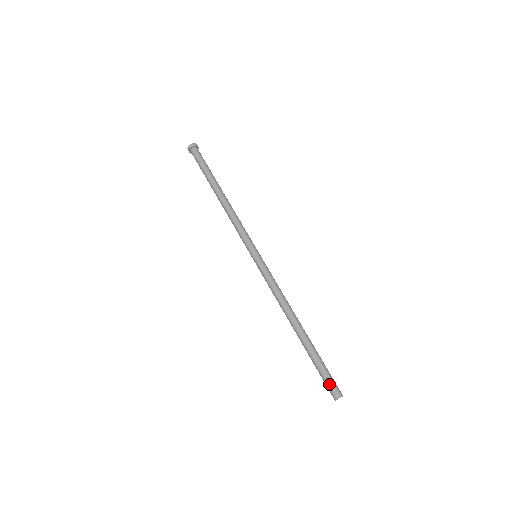
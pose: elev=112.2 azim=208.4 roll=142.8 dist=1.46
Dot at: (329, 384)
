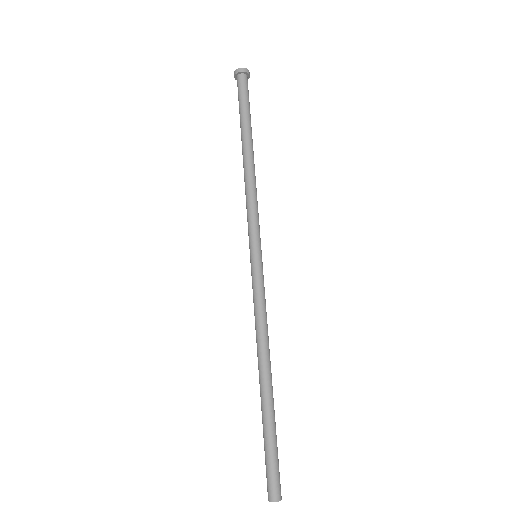
Dot at: (266, 475)
